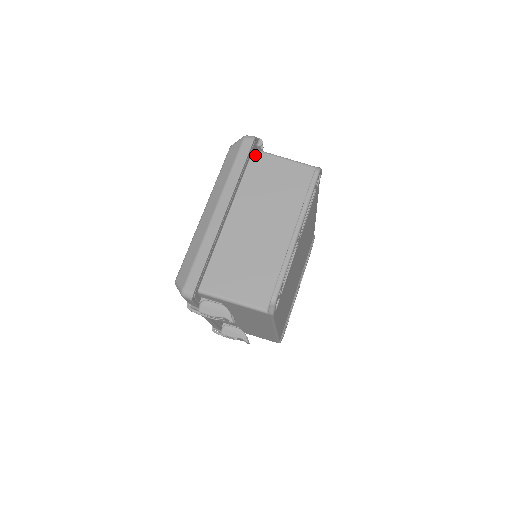
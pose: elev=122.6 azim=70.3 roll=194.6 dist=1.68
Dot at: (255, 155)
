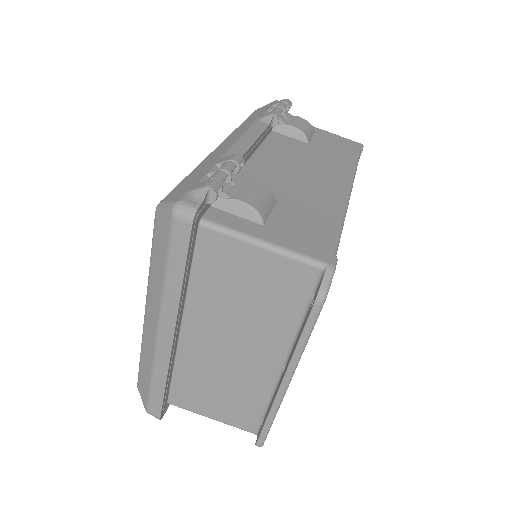
Dot at: (204, 236)
